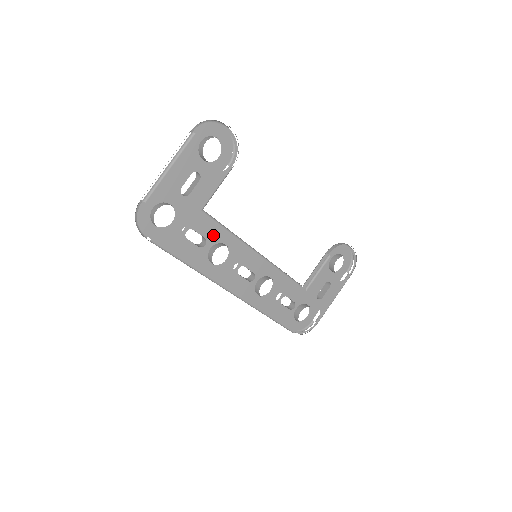
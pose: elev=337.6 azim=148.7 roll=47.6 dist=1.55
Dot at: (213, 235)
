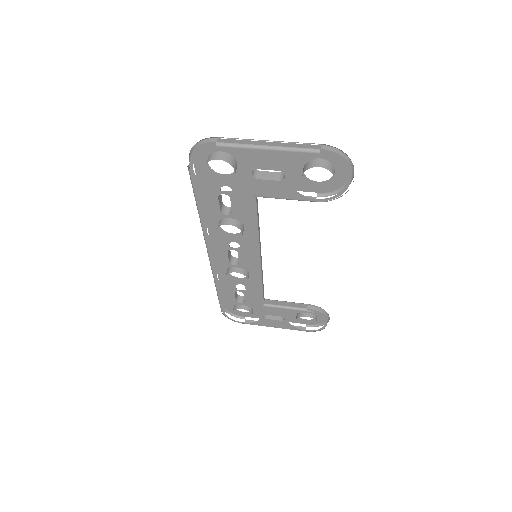
Dot at: (241, 216)
